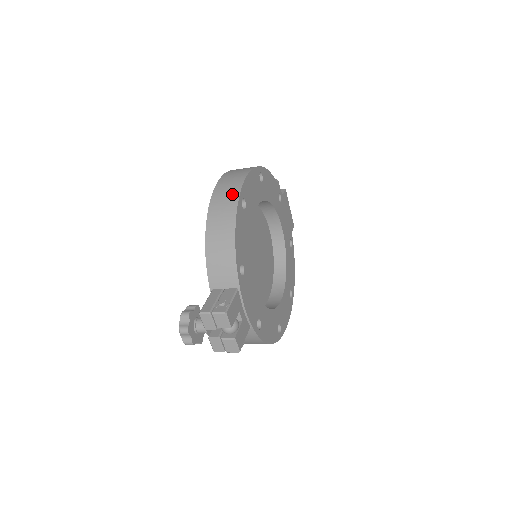
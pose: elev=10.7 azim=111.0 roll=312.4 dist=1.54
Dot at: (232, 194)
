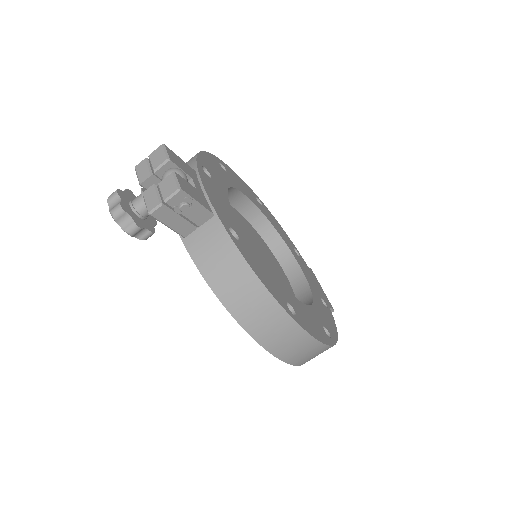
Dot at: occluded
